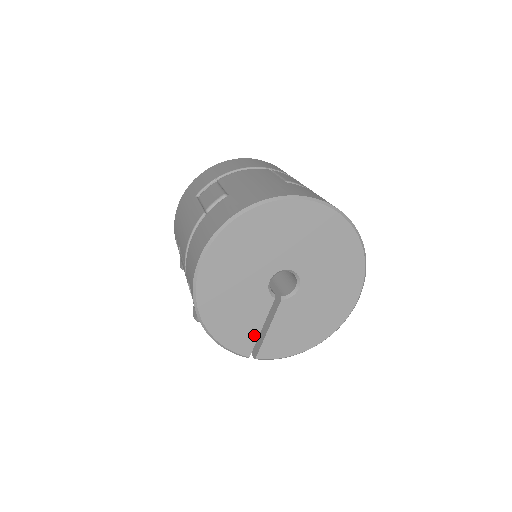
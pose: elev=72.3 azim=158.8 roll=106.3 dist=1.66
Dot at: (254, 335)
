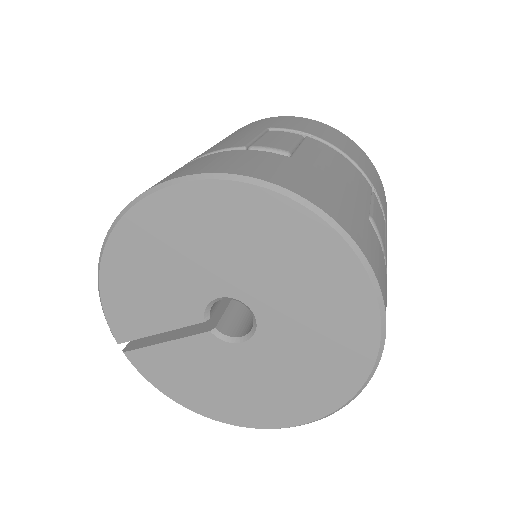
Dot at: (144, 330)
